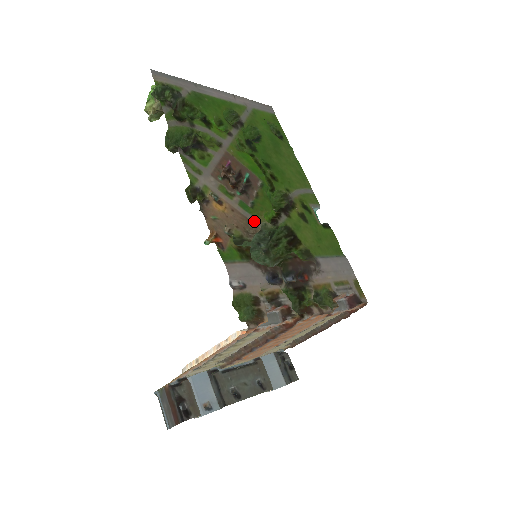
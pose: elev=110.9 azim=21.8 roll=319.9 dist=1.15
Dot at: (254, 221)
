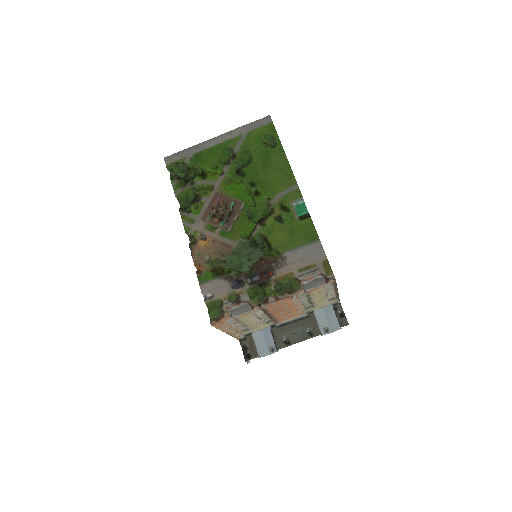
Dot at: (229, 243)
